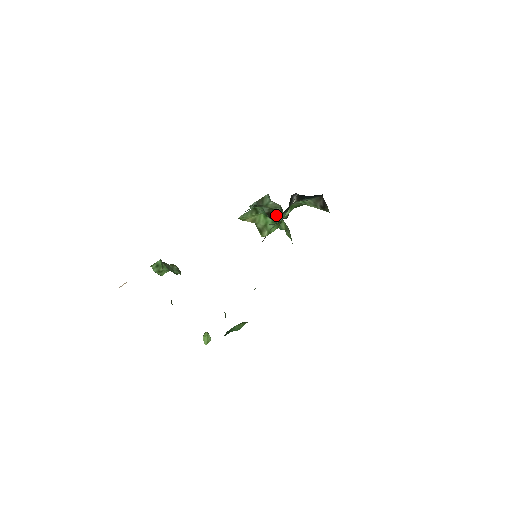
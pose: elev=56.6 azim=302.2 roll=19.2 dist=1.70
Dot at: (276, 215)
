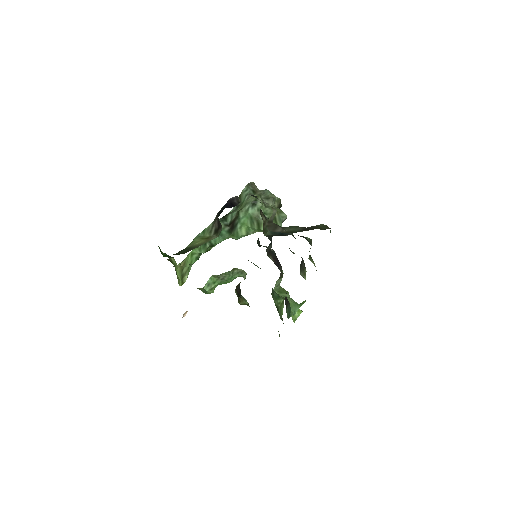
Dot at: (239, 219)
